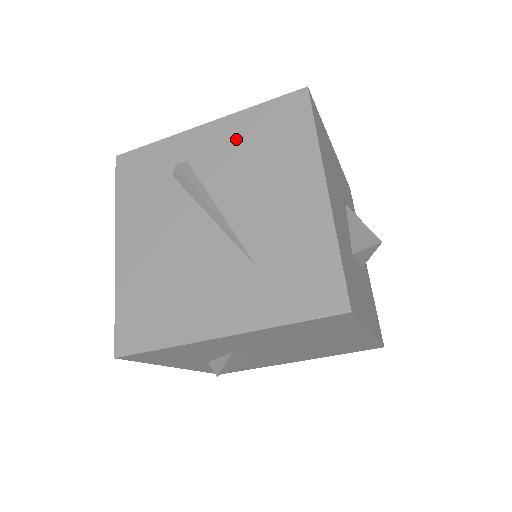
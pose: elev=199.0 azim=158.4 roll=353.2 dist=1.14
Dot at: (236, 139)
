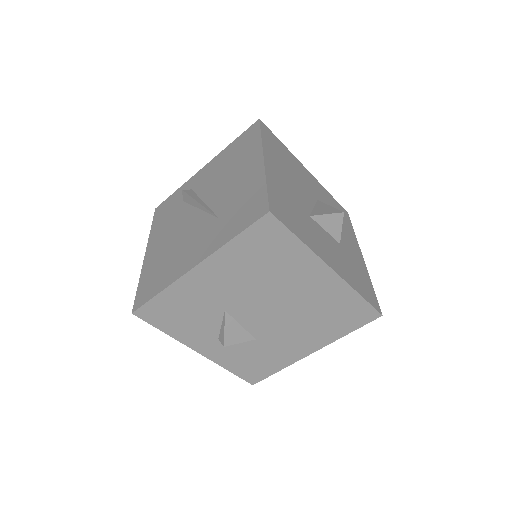
Dot at: (219, 164)
